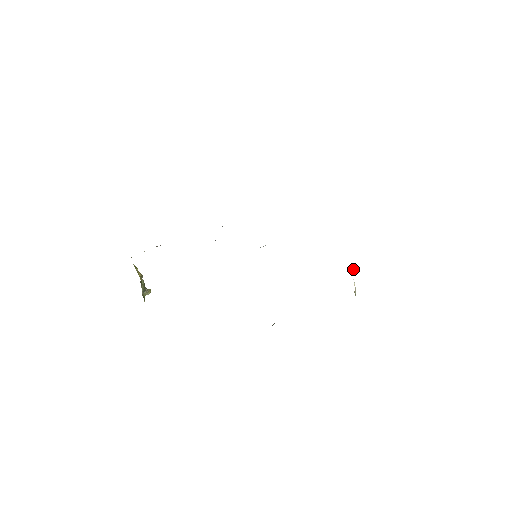
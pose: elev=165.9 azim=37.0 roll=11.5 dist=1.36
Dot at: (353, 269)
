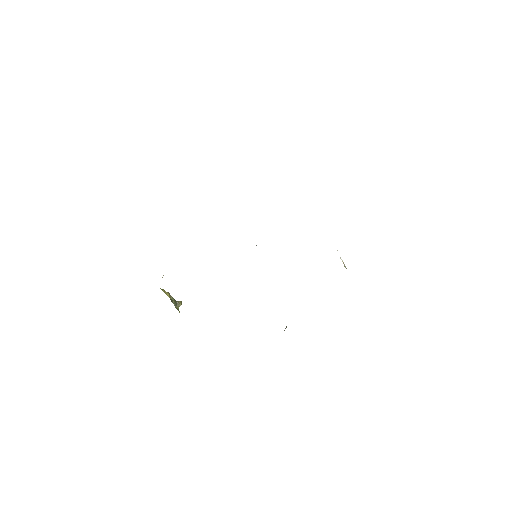
Dot at: (337, 250)
